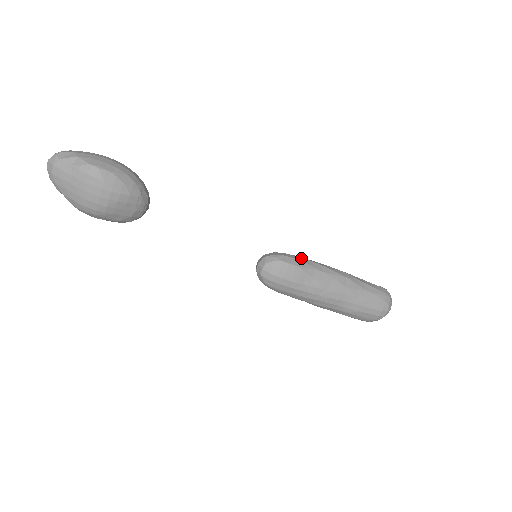
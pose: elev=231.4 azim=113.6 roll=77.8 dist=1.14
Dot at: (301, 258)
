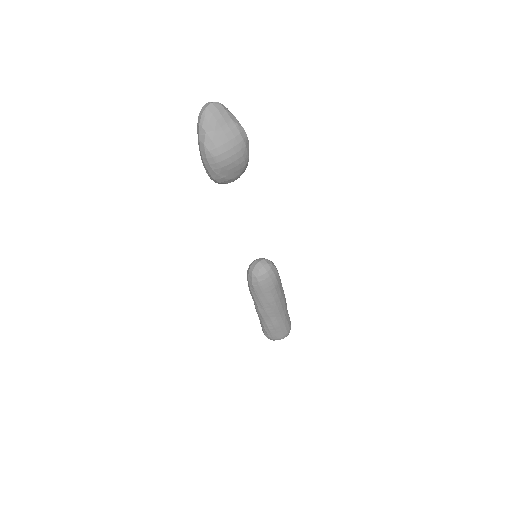
Dot at: occluded
